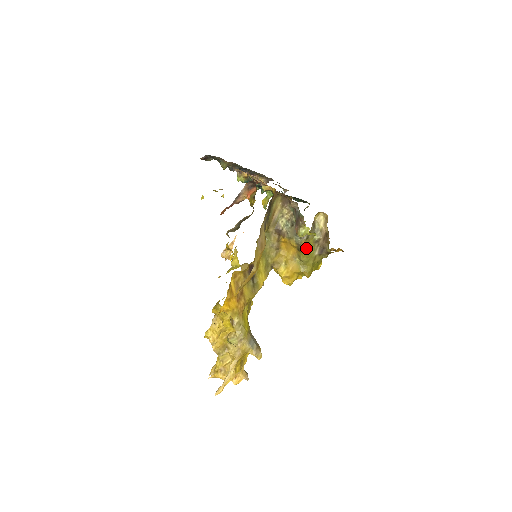
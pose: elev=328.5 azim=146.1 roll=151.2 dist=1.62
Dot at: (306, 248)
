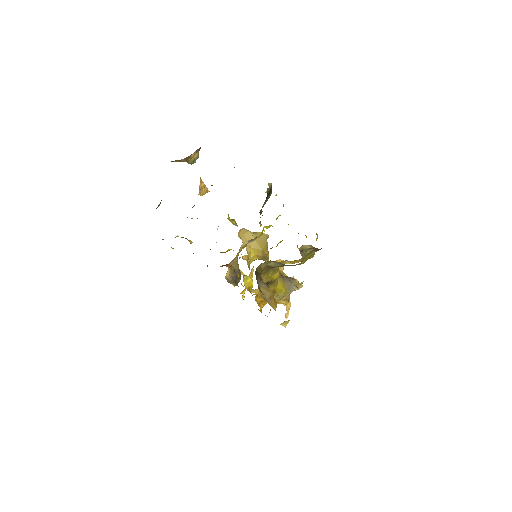
Dot at: (304, 261)
